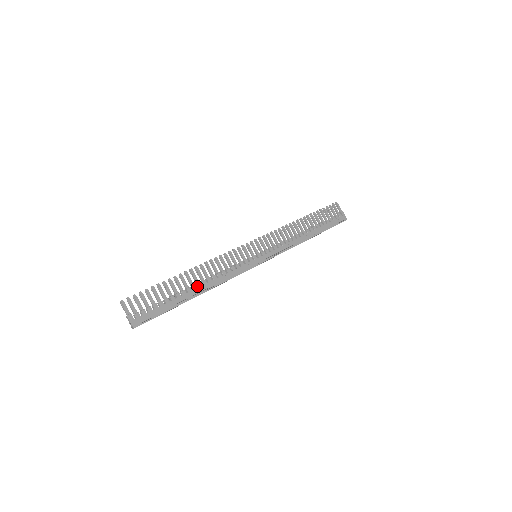
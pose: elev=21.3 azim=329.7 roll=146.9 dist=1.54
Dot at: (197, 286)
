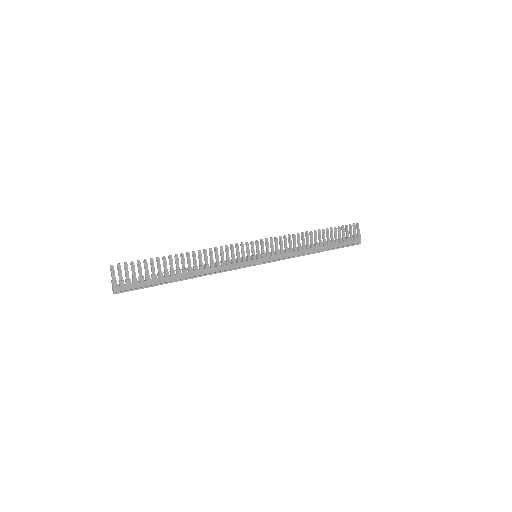
Dot at: (188, 270)
